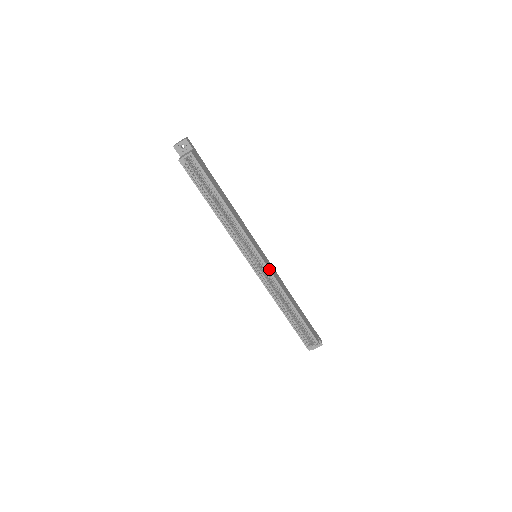
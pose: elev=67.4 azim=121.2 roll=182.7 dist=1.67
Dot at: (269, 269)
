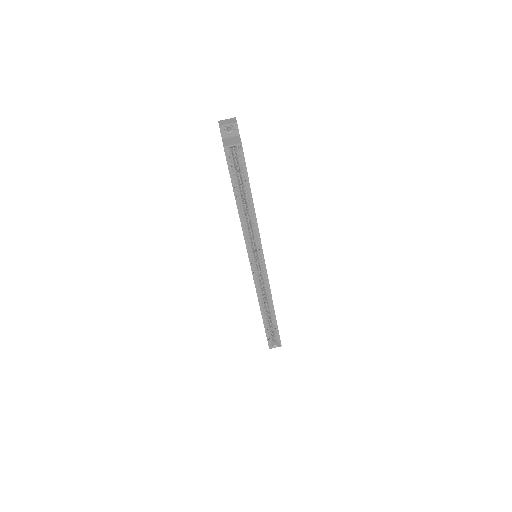
Dot at: (267, 274)
